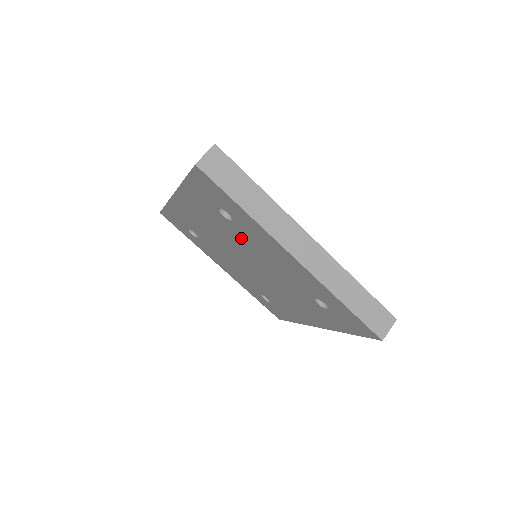
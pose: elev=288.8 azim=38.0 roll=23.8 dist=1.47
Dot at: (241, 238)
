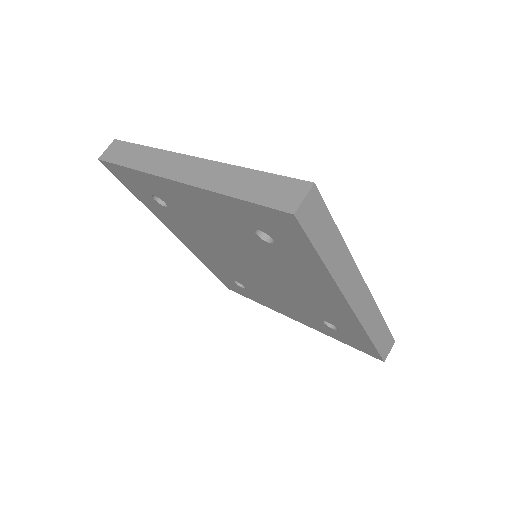
Dot at: (194, 223)
